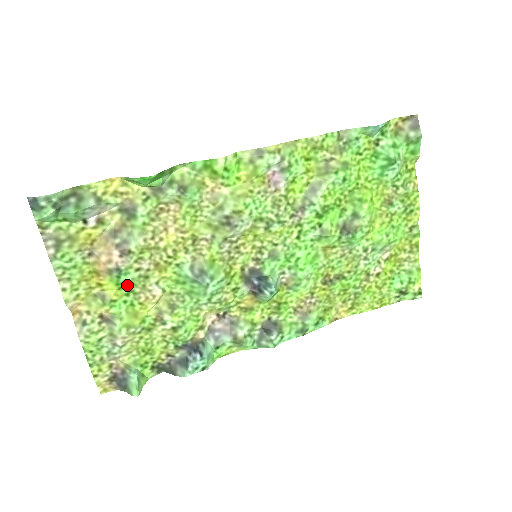
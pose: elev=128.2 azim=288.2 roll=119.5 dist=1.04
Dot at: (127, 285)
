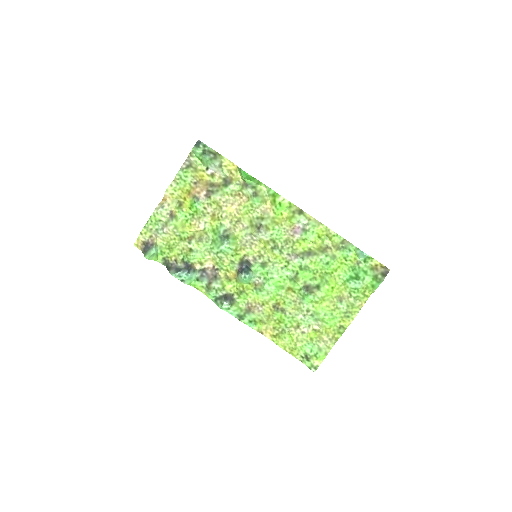
Dot at: (194, 210)
